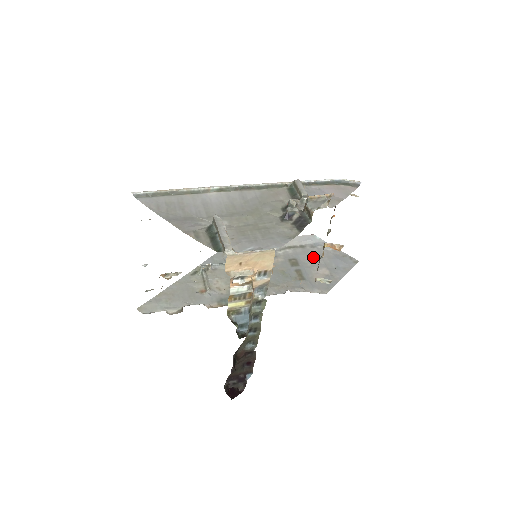
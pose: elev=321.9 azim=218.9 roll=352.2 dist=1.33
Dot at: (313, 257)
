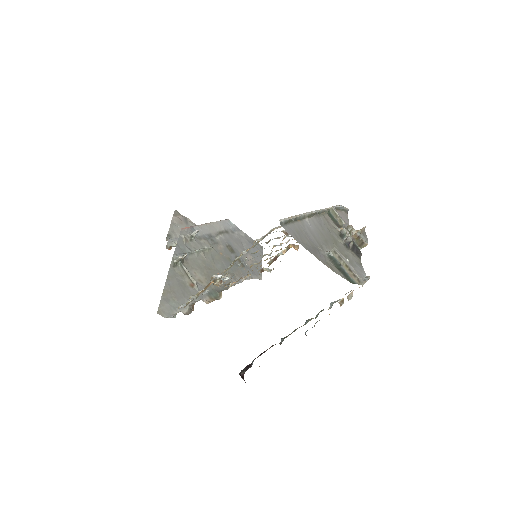
Dot at: (238, 243)
